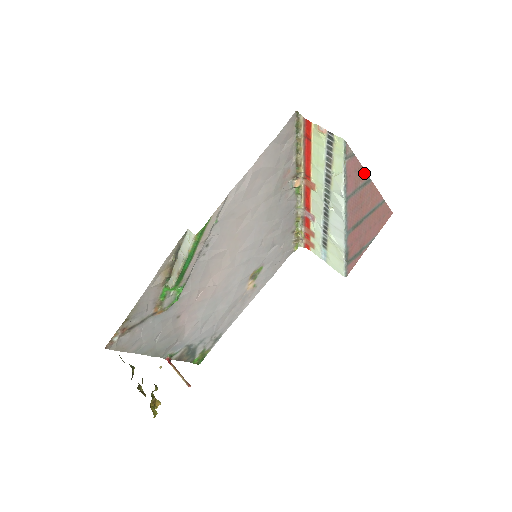
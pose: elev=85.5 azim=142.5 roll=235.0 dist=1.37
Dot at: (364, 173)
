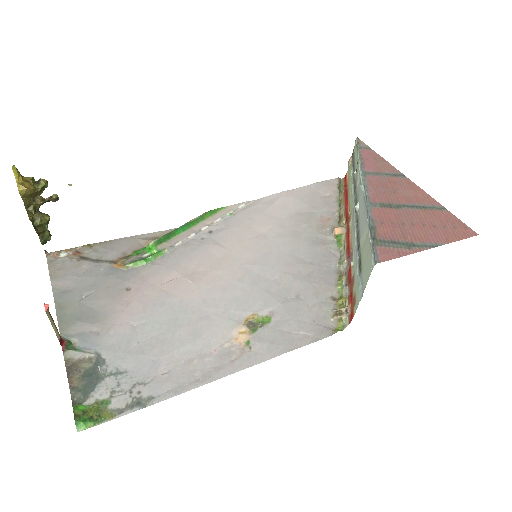
Dot at: (392, 167)
